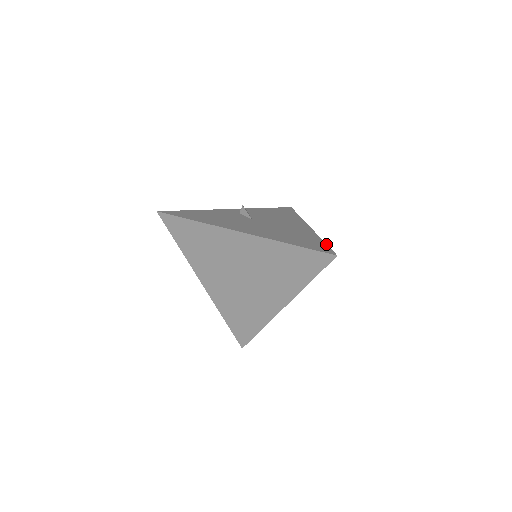
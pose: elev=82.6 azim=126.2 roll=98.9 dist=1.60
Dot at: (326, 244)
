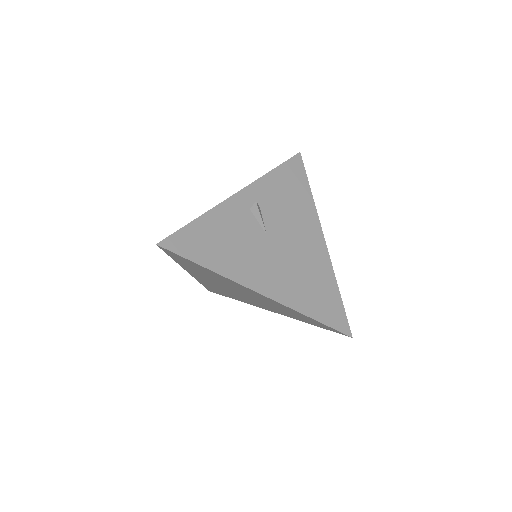
Dot at: (342, 303)
